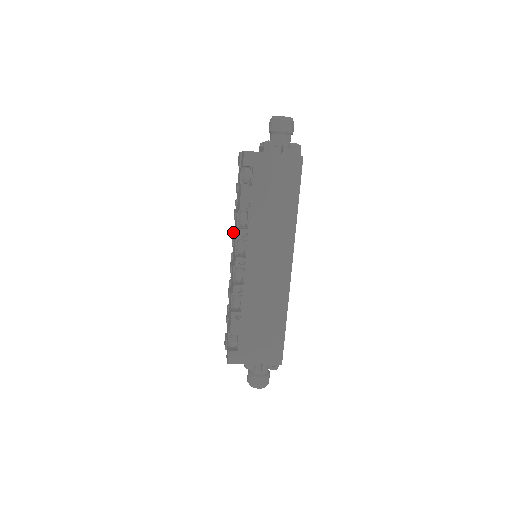
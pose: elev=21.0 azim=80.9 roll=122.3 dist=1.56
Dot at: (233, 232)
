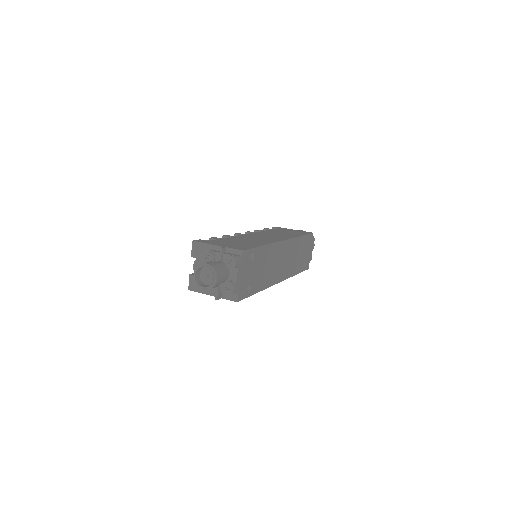
Dot at: occluded
